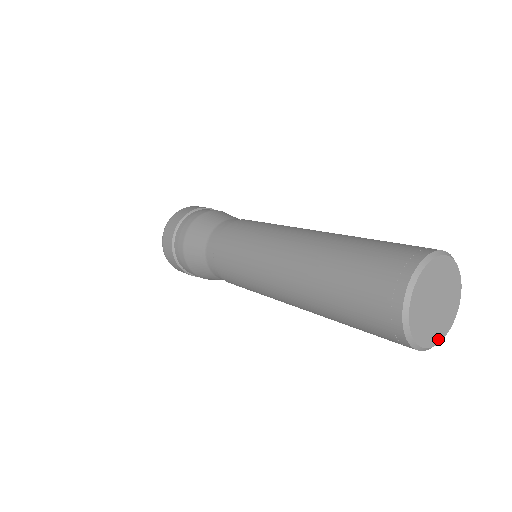
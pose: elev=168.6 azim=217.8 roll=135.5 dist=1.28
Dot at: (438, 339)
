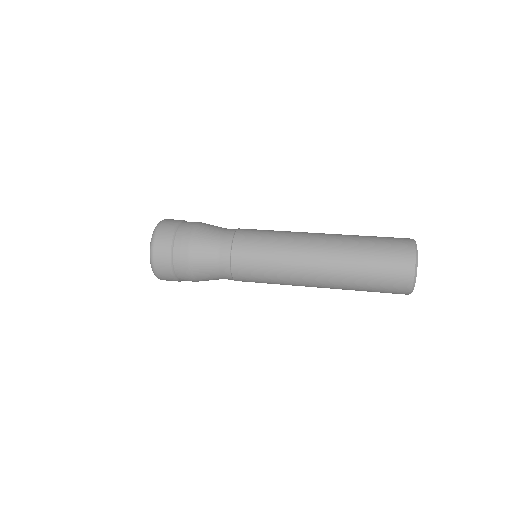
Dot at: occluded
